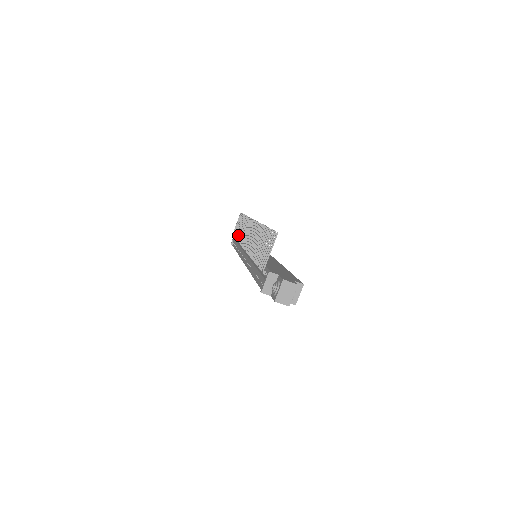
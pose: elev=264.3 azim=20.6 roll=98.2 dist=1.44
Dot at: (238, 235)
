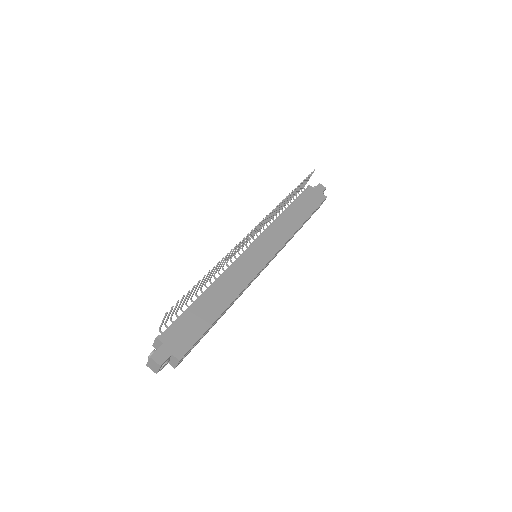
Dot at: (280, 208)
